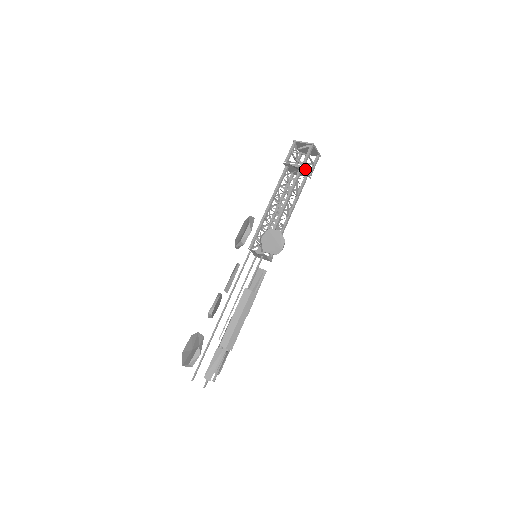
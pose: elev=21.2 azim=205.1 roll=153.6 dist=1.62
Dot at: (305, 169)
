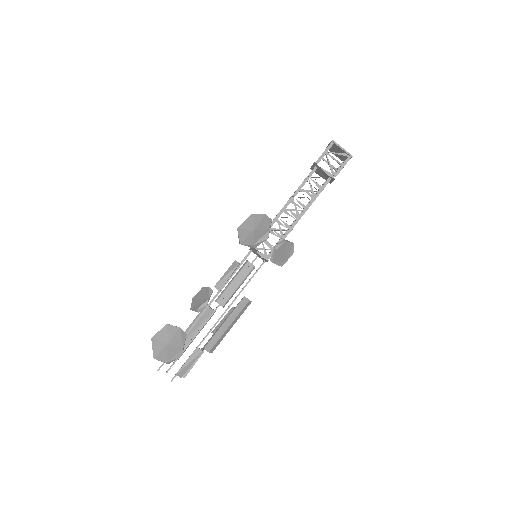
Dot at: occluded
